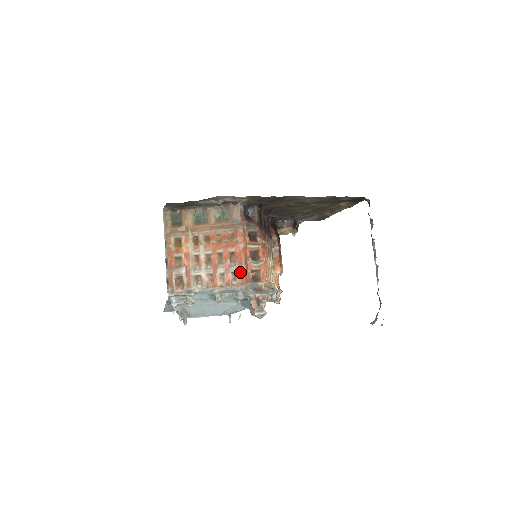
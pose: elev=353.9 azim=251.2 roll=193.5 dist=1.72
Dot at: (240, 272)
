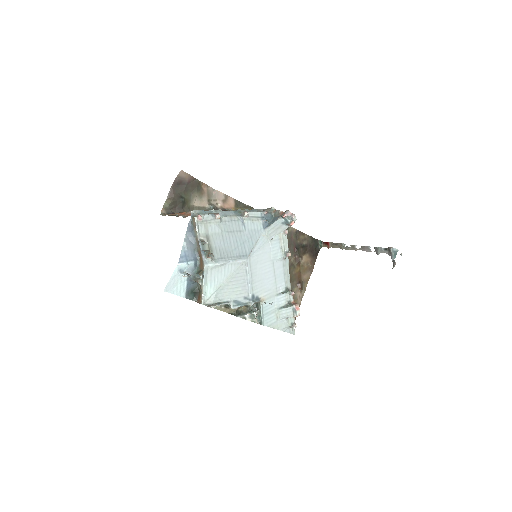
Dot at: occluded
